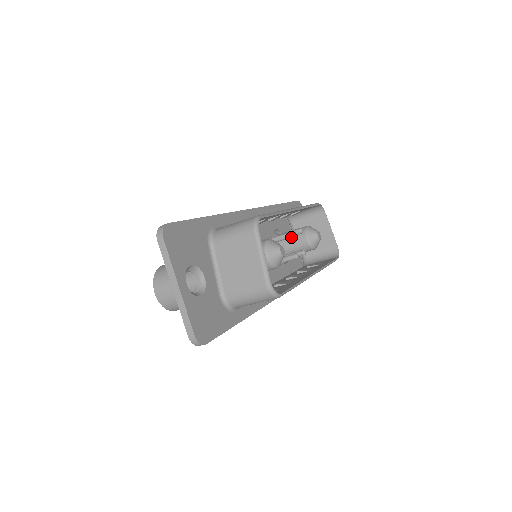
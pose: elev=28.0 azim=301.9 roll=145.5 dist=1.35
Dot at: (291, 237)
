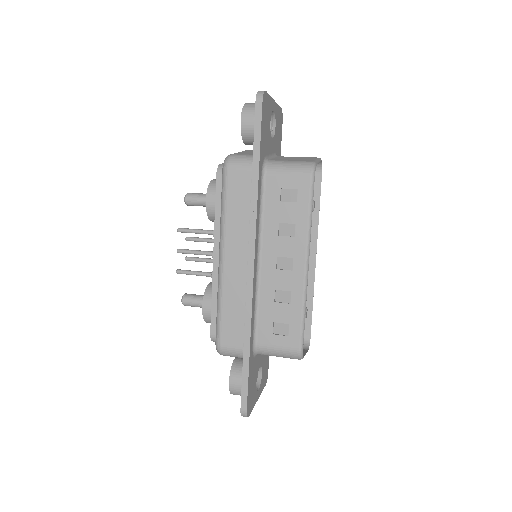
Dot at: occluded
